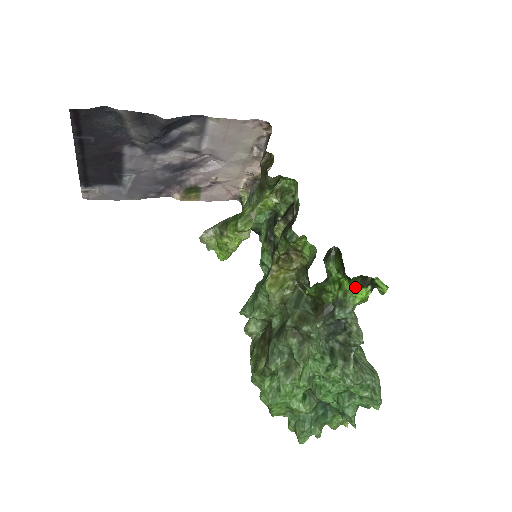
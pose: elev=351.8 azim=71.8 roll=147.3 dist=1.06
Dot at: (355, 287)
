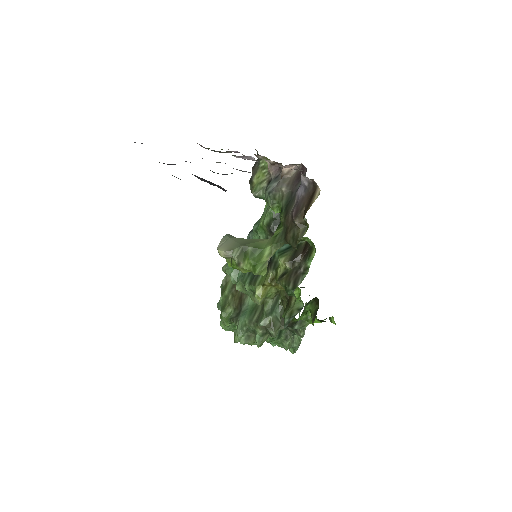
Dot at: (316, 319)
